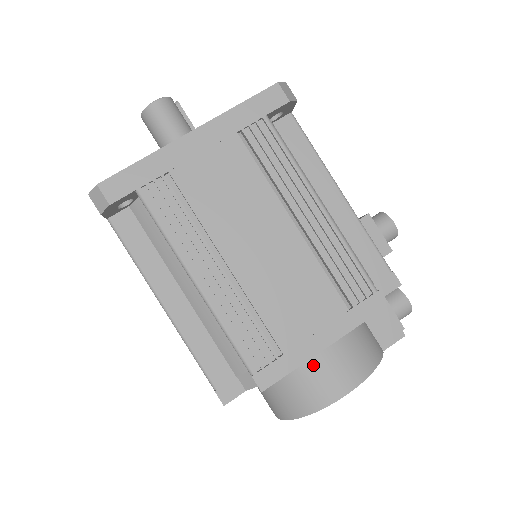
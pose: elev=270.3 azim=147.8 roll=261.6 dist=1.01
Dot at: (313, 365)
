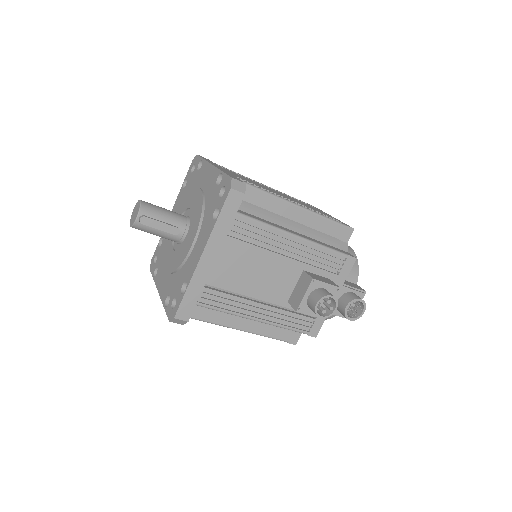
Dot at: occluded
